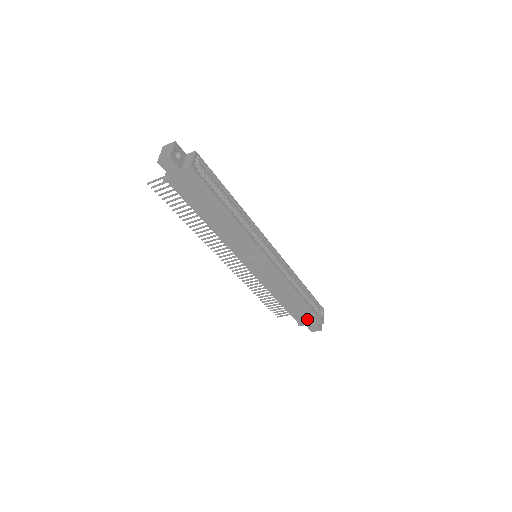
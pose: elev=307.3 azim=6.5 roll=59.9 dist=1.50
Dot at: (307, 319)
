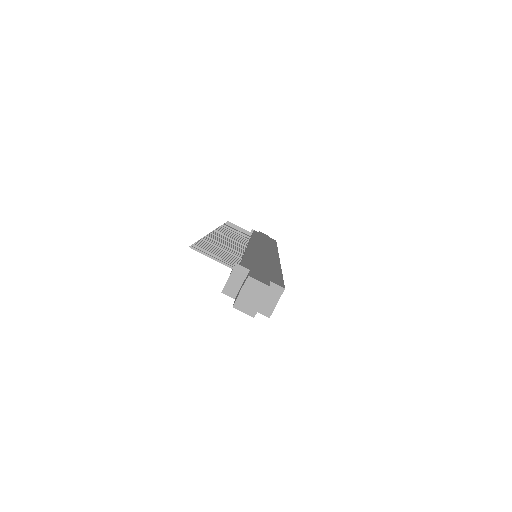
Dot at: occluded
